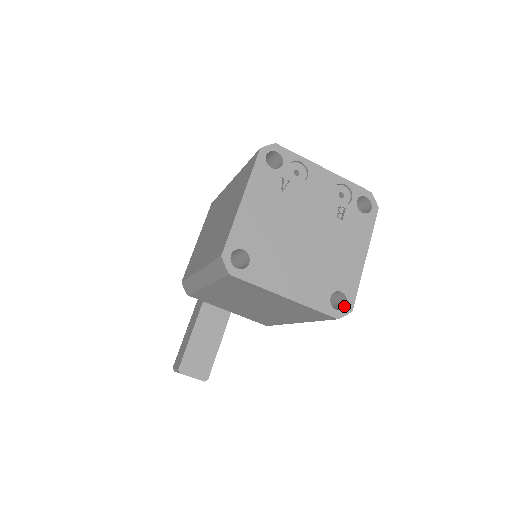
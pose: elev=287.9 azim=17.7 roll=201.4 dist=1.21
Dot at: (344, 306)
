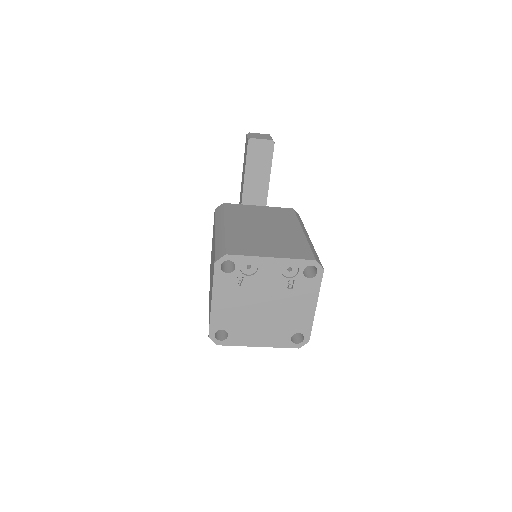
Dot at: (303, 339)
